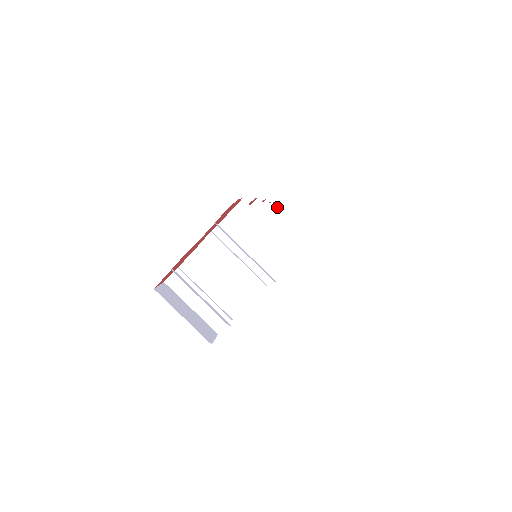
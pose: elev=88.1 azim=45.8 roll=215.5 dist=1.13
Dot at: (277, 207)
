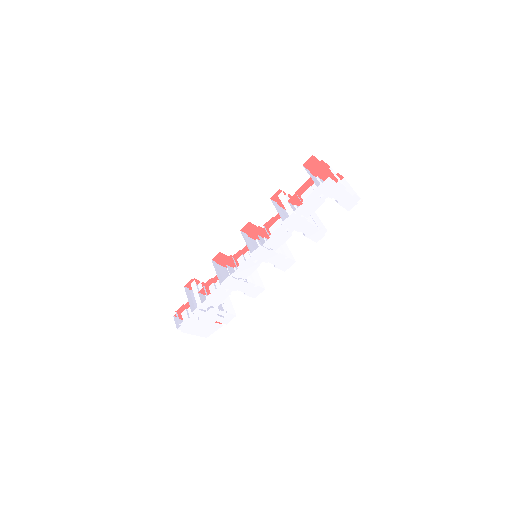
Dot at: (246, 279)
